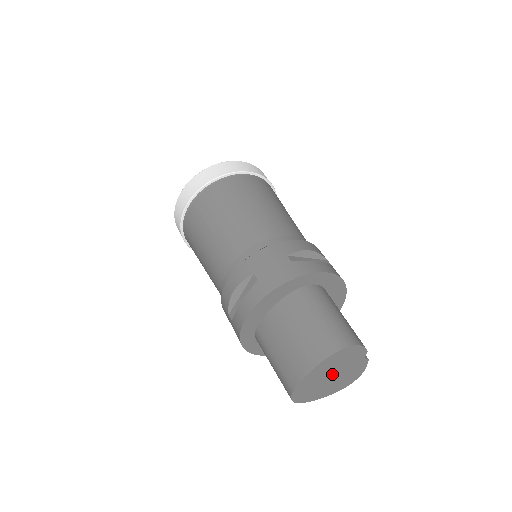
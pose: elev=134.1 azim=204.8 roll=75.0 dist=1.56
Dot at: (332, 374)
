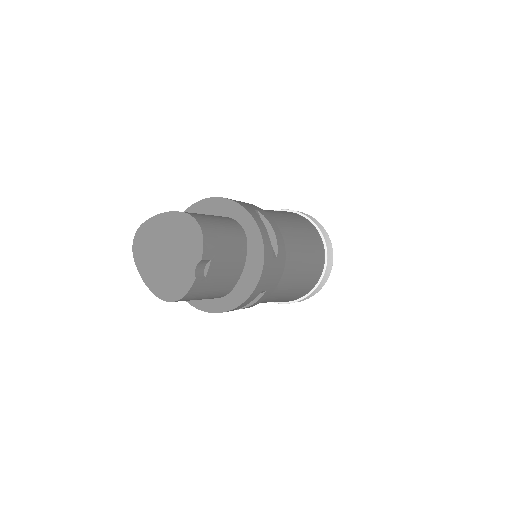
Dot at: (168, 249)
